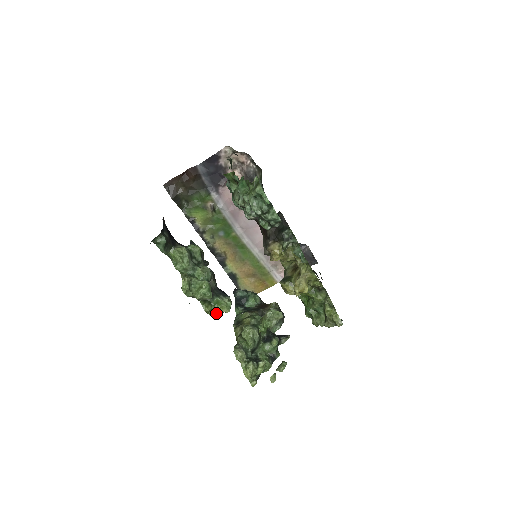
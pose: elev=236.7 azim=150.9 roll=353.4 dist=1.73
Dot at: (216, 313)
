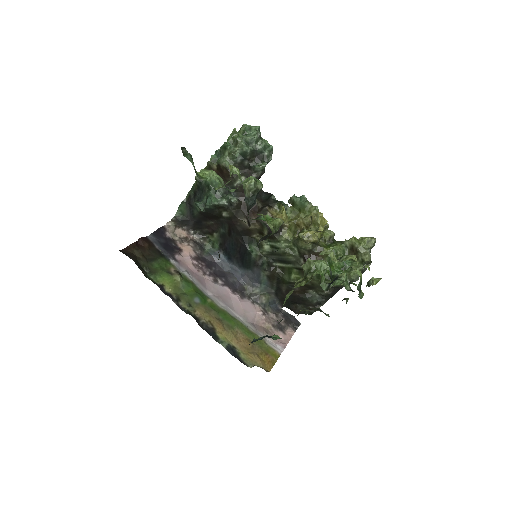
Dot at: (272, 227)
